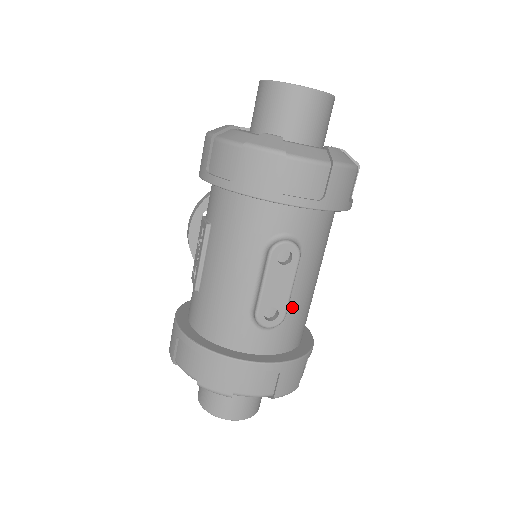
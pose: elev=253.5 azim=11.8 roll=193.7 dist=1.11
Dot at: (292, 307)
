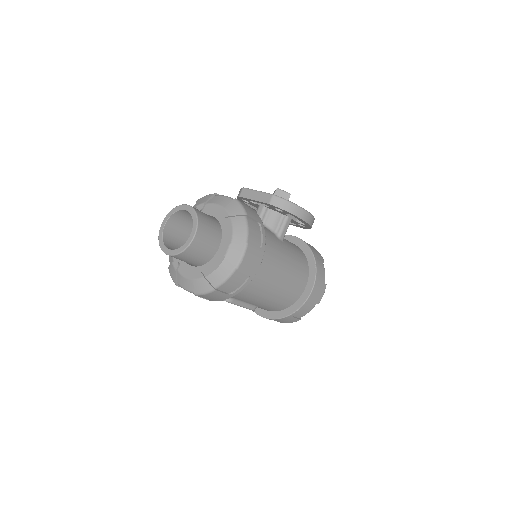
Dot at: (258, 305)
